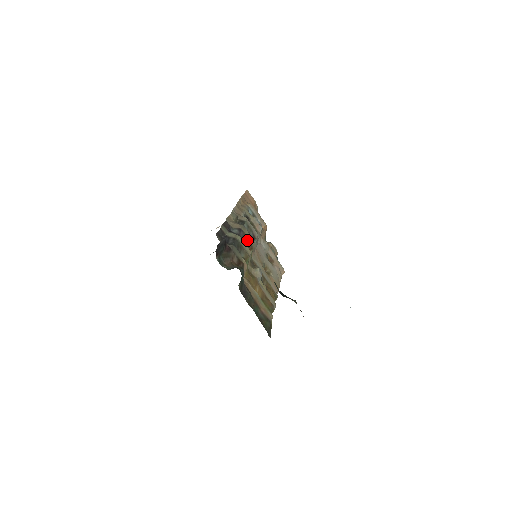
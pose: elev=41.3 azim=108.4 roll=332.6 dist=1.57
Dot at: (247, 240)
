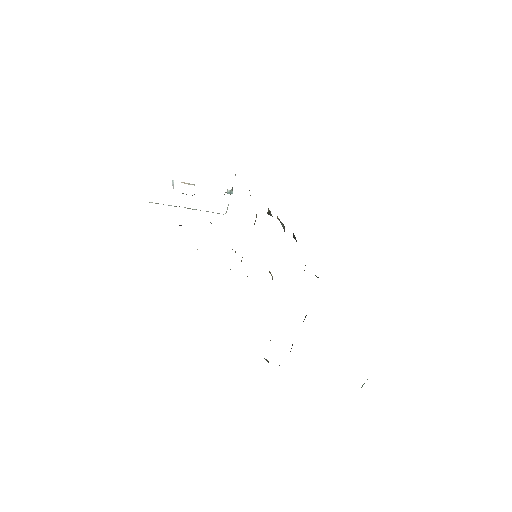
Dot at: occluded
